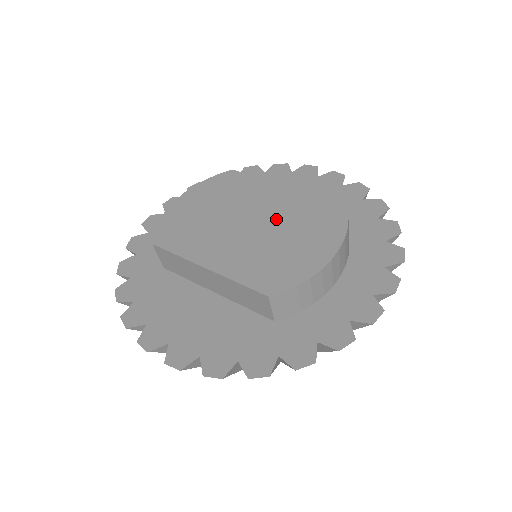
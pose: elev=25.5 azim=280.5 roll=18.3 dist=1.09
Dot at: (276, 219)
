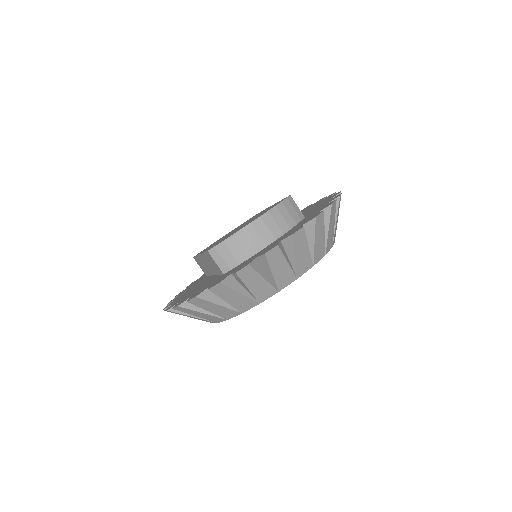
Dot at: occluded
